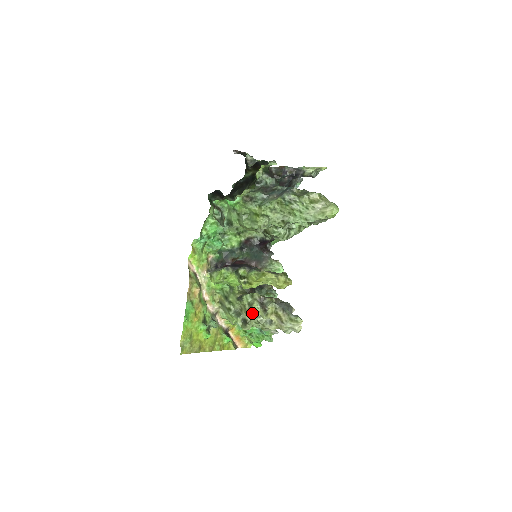
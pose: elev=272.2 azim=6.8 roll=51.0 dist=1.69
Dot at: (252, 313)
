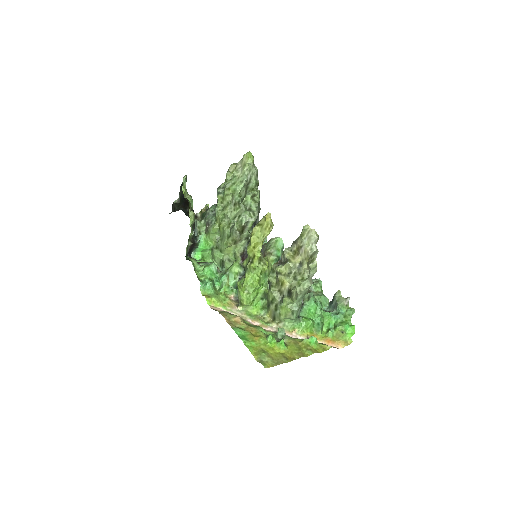
Dot at: (282, 276)
